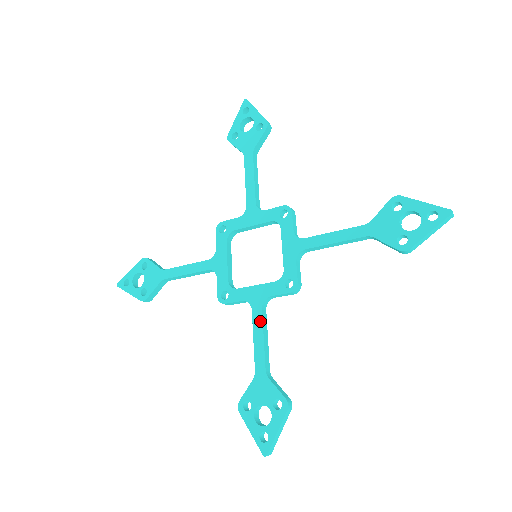
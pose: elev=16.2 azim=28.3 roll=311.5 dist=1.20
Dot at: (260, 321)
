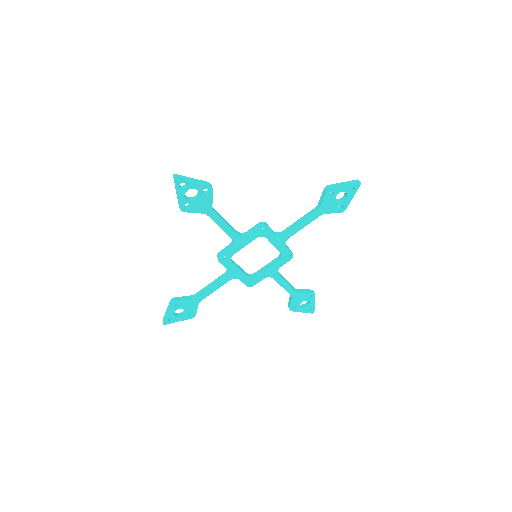
Dot at: (281, 279)
